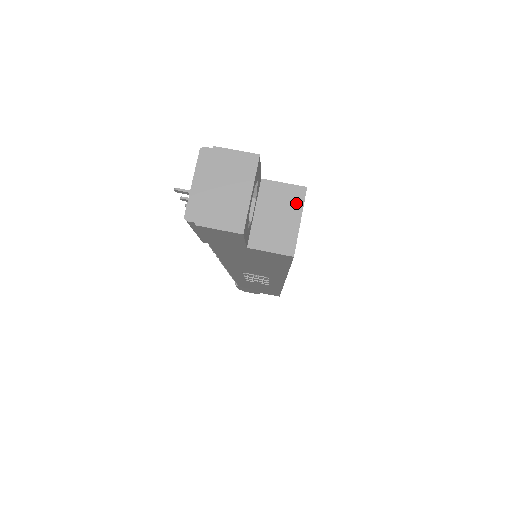
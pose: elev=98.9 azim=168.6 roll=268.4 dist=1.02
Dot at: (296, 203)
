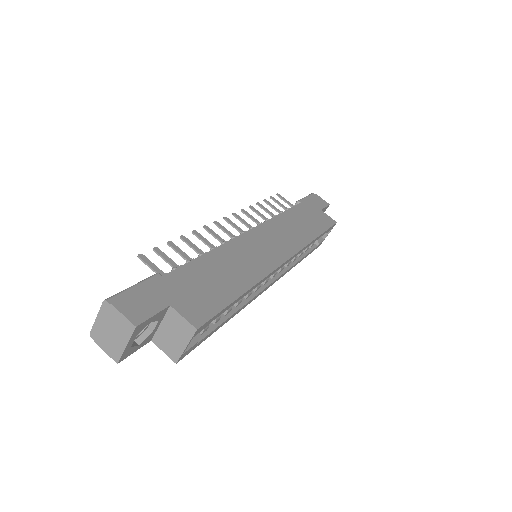
Dot at: (187, 335)
